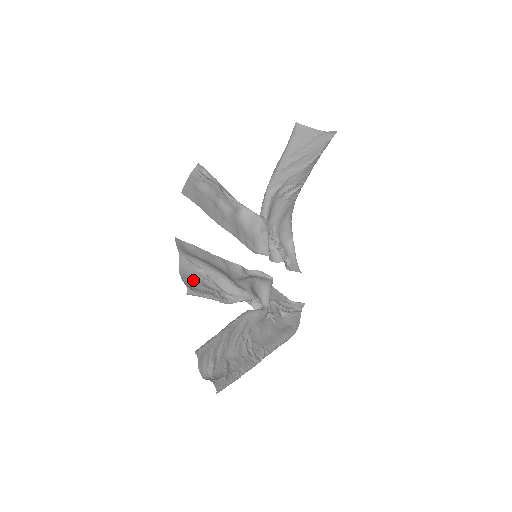
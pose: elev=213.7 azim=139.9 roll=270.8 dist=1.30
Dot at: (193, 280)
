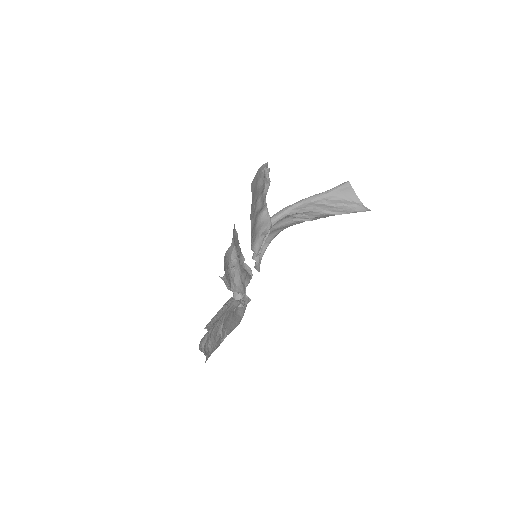
Dot at: (226, 265)
